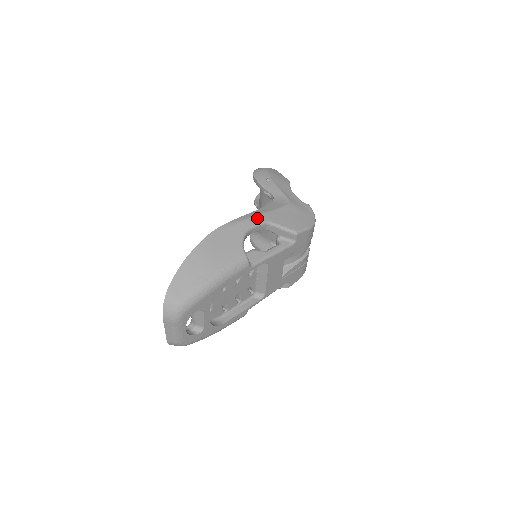
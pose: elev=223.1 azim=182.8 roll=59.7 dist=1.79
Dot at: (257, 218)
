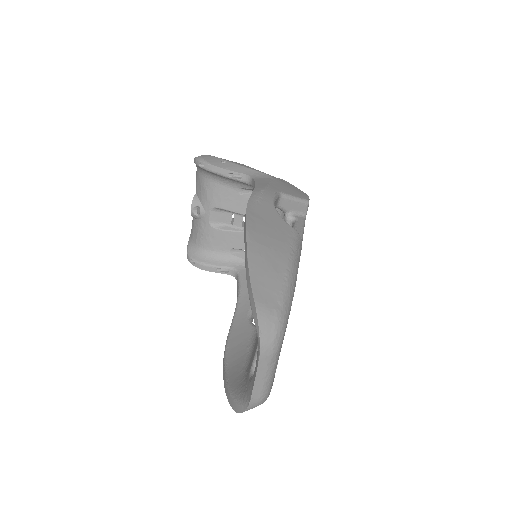
Dot at: (269, 190)
